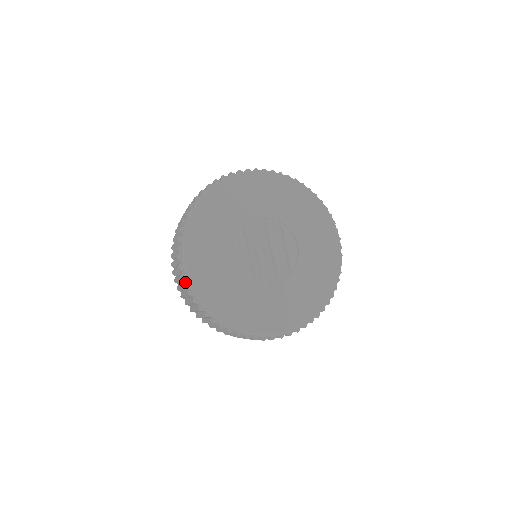
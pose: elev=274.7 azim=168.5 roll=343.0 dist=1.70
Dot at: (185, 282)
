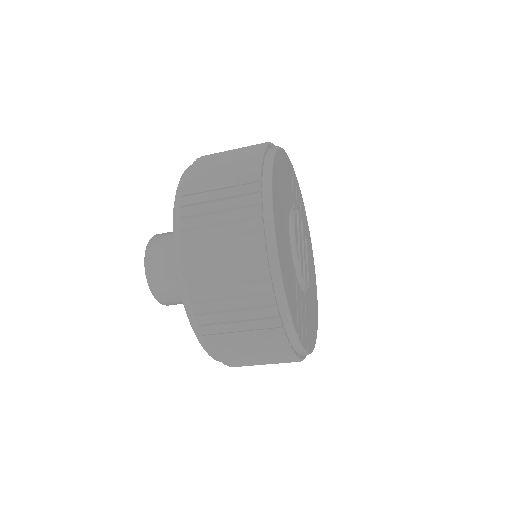
Dot at: (262, 204)
